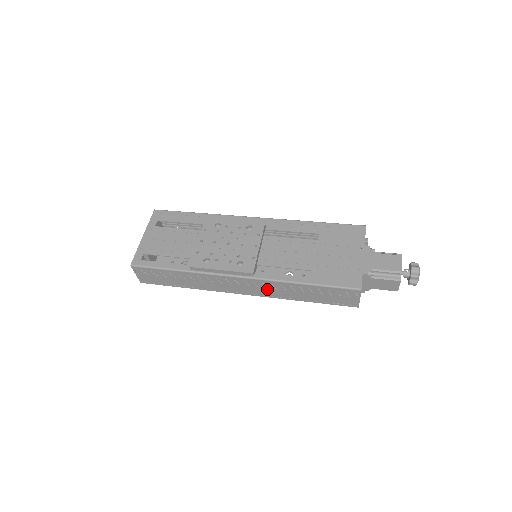
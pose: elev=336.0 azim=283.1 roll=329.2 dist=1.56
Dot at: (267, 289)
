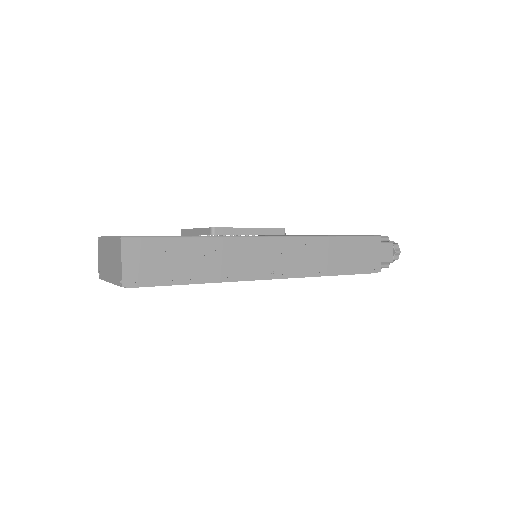
Dot at: (300, 257)
